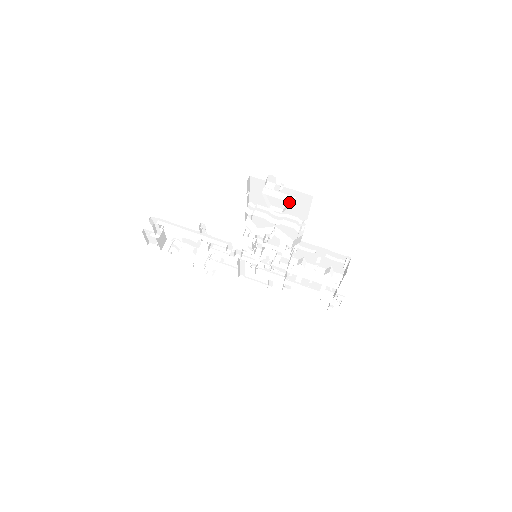
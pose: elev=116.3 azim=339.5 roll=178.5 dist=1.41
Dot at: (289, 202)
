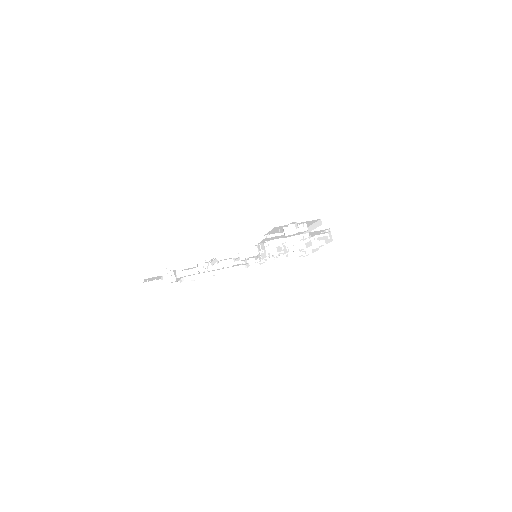
Dot at: occluded
